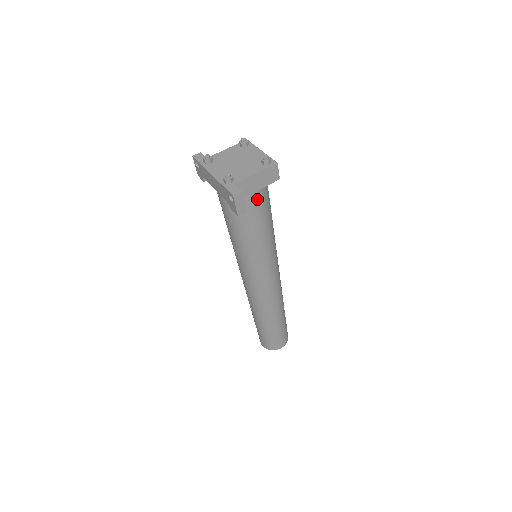
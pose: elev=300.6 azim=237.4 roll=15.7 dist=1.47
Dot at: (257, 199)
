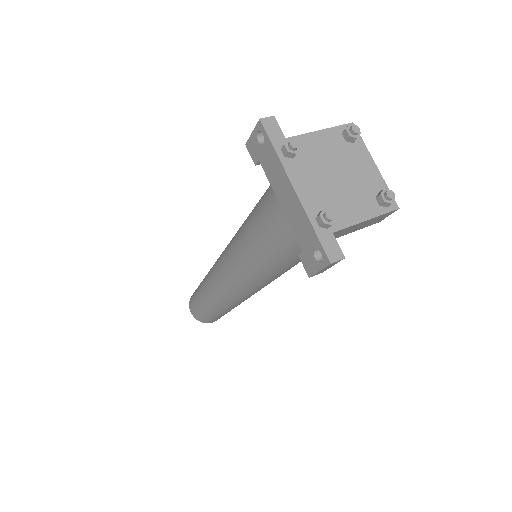
Dot at: occluded
